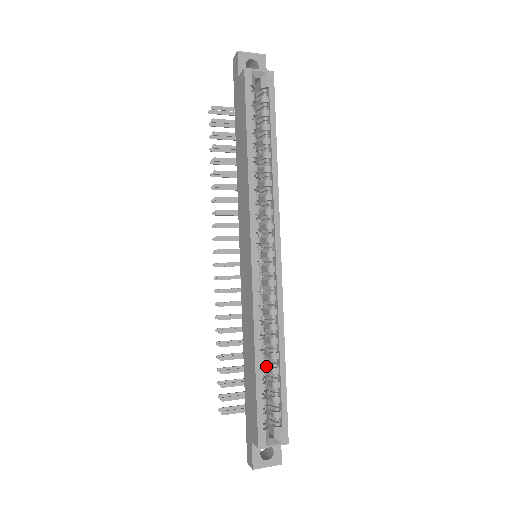
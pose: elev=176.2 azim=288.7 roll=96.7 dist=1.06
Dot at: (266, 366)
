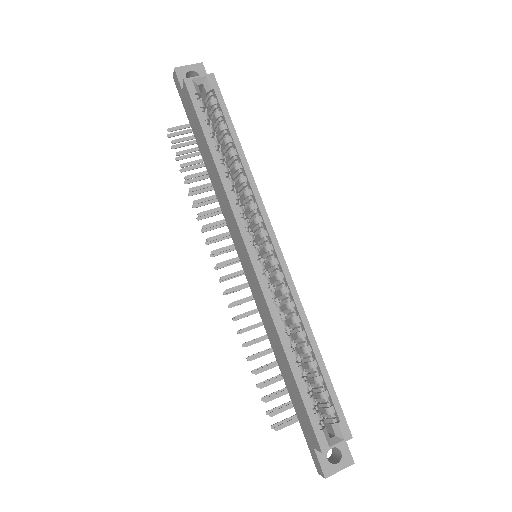
Dot at: (303, 364)
